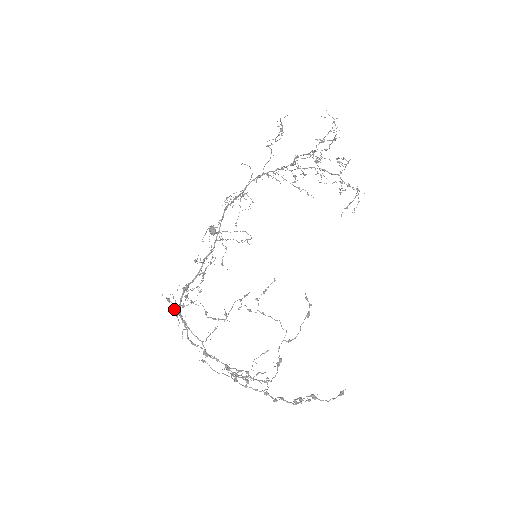
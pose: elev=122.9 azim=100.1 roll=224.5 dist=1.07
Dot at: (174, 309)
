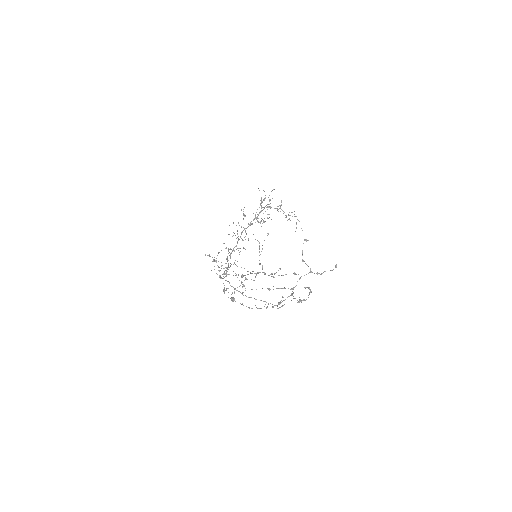
Dot at: (215, 260)
